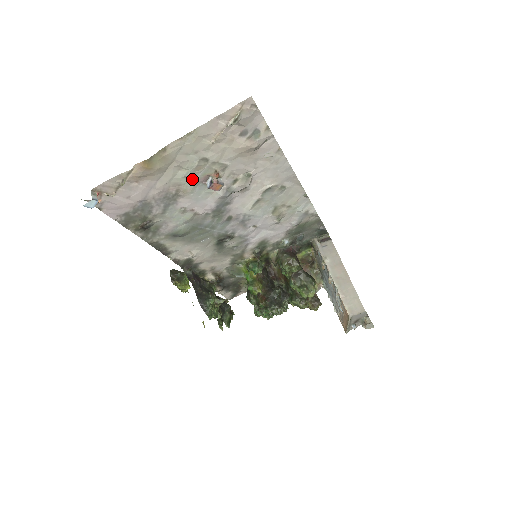
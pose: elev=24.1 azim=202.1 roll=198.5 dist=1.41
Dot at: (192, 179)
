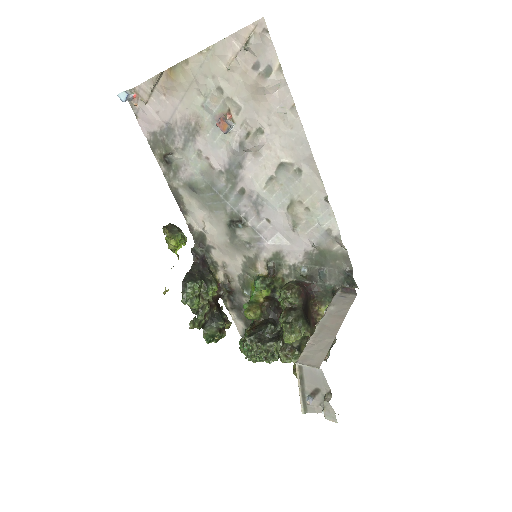
Dot at: (209, 113)
